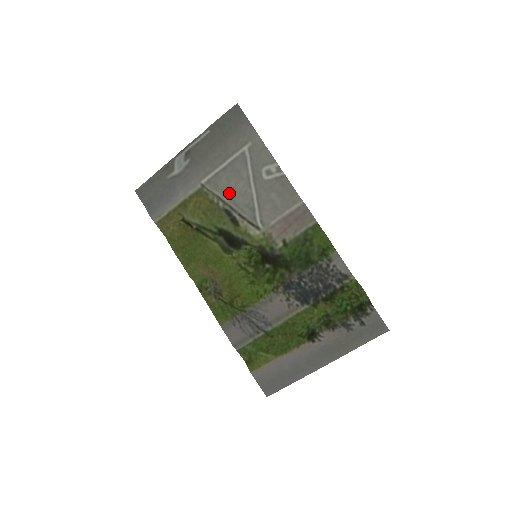
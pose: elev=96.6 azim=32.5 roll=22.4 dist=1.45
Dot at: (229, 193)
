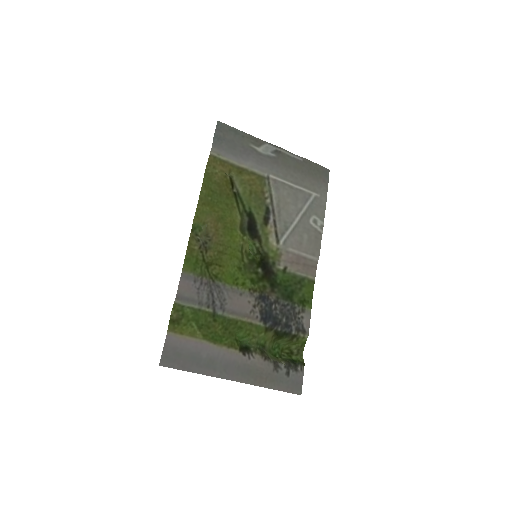
Dot at: (282, 202)
